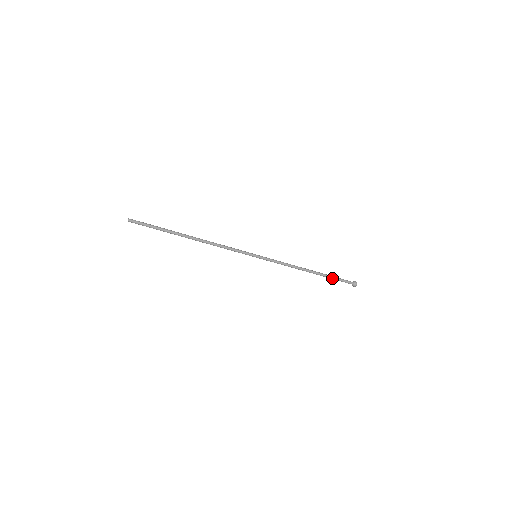
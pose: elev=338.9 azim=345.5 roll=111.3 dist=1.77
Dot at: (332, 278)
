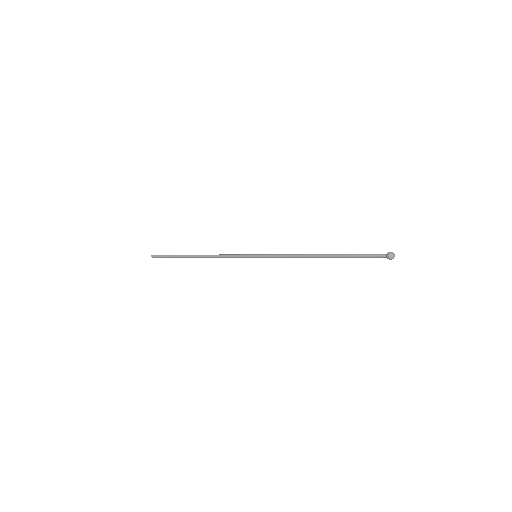
Dot at: (352, 257)
